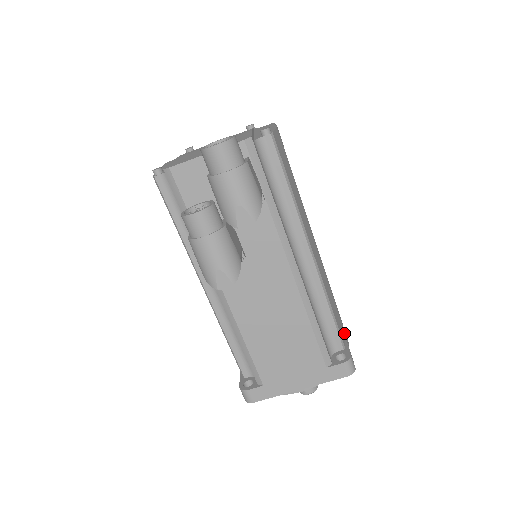
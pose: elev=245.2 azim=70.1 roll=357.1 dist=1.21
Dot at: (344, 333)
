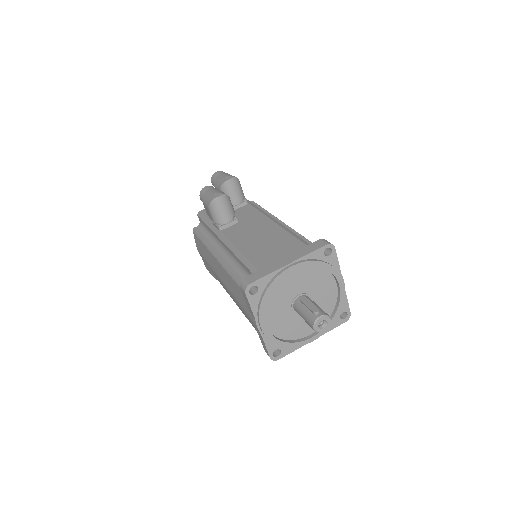
Dot at: occluded
